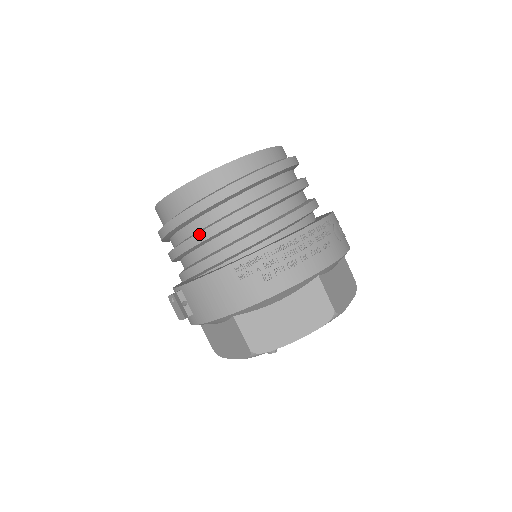
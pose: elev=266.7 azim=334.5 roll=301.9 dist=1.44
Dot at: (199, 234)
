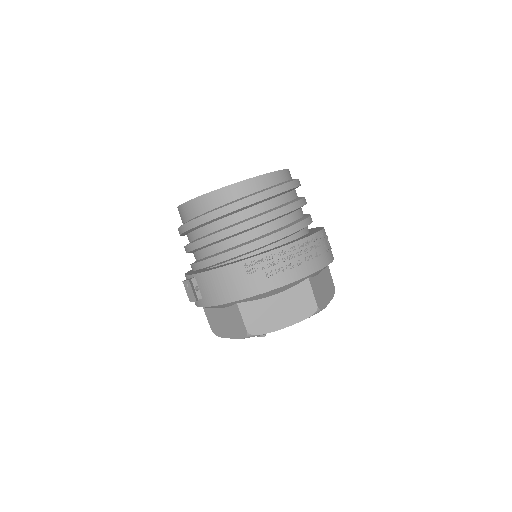
Dot at: (217, 234)
